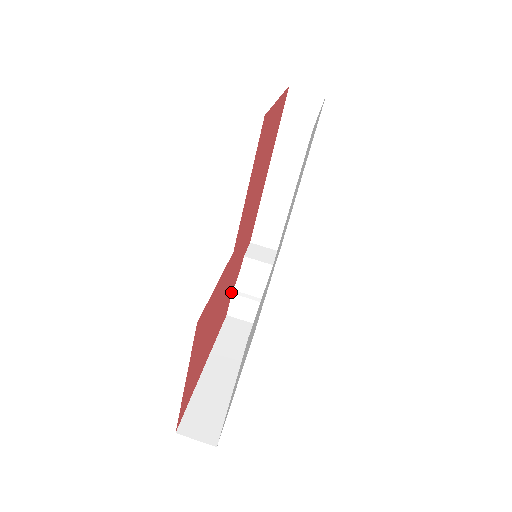
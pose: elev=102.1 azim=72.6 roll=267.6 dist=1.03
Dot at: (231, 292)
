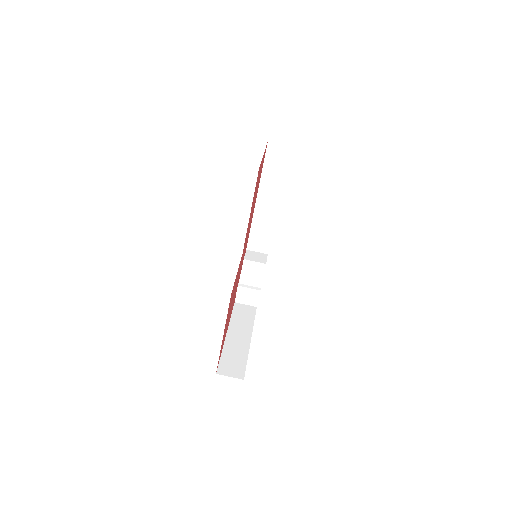
Dot at: (238, 285)
